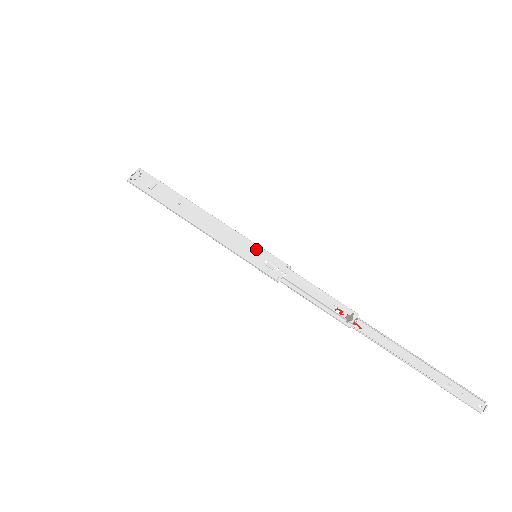
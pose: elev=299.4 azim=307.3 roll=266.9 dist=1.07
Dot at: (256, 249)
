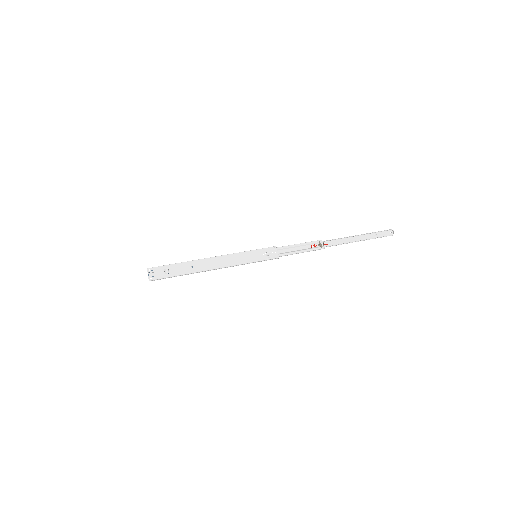
Dot at: (253, 253)
